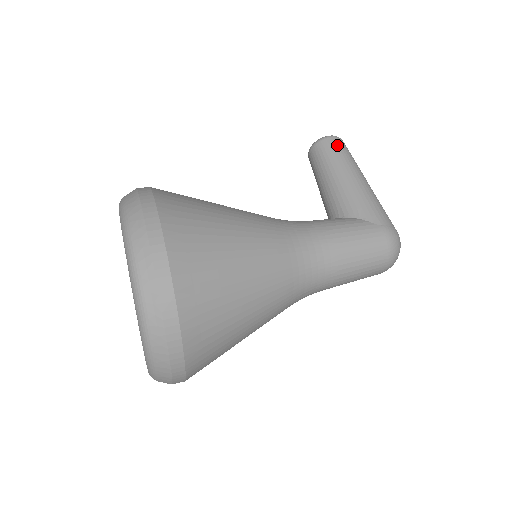
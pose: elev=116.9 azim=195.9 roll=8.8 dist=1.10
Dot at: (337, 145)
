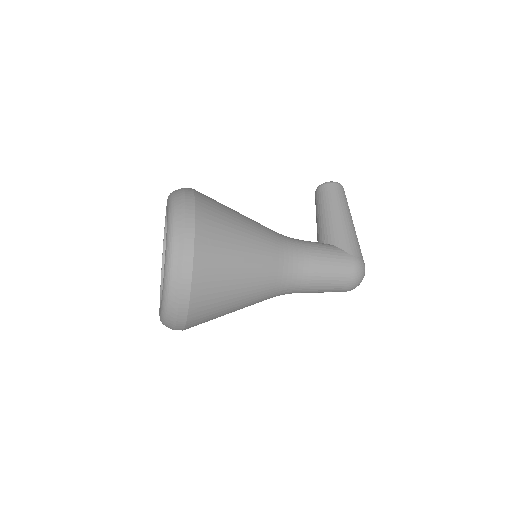
Dot at: (337, 190)
